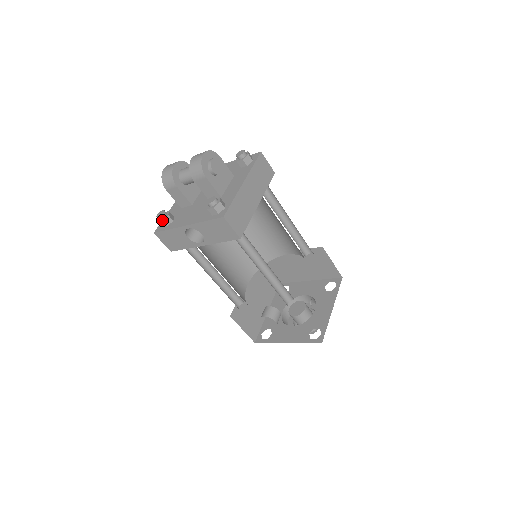
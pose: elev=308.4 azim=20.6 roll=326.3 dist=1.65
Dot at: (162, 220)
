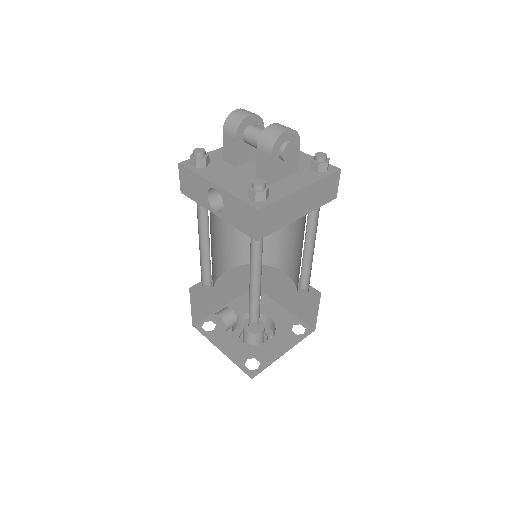
Dot at: (196, 158)
